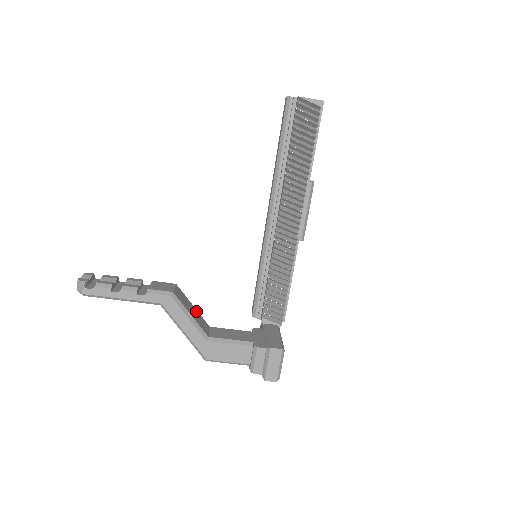
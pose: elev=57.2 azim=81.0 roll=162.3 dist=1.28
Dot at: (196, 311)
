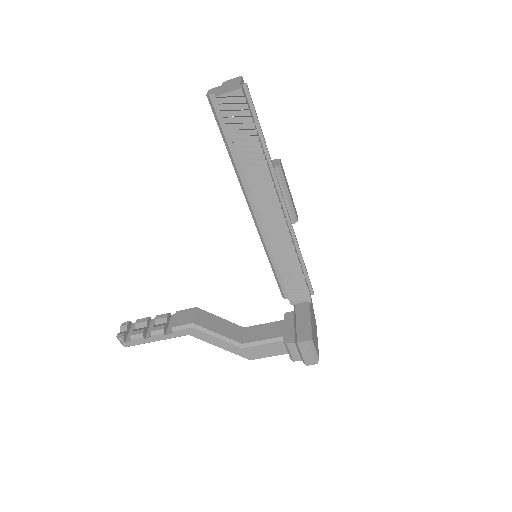
Dot at: (225, 322)
